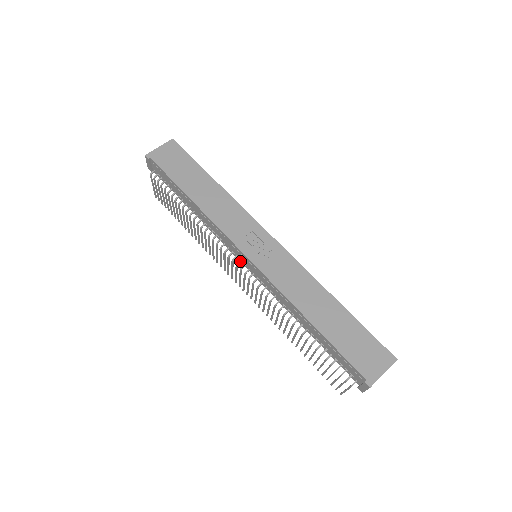
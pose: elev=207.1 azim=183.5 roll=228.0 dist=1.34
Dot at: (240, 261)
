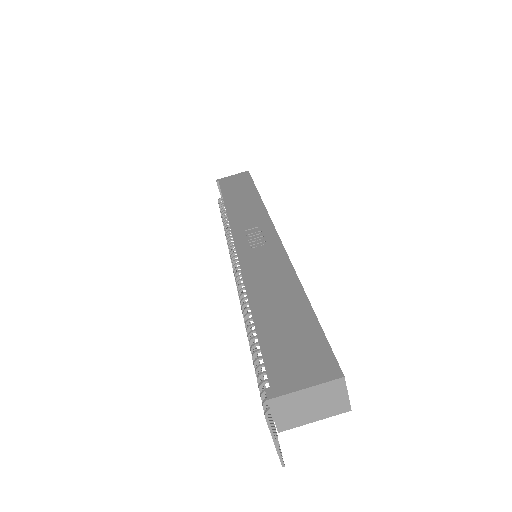
Dot at: (237, 259)
